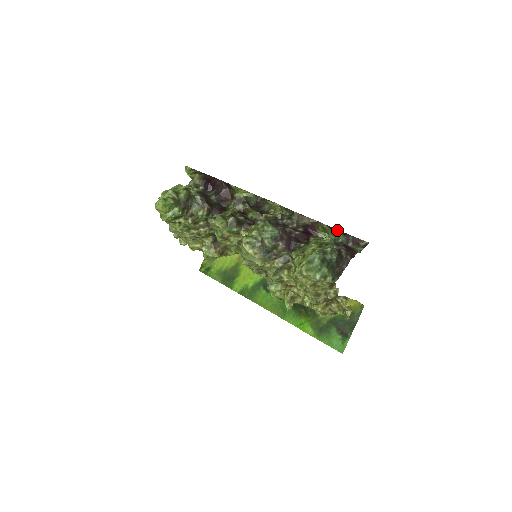
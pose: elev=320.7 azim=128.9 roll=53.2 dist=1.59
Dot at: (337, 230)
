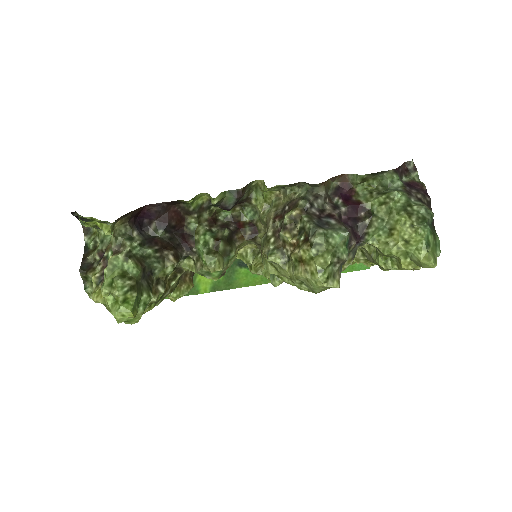
Dot at: (384, 172)
